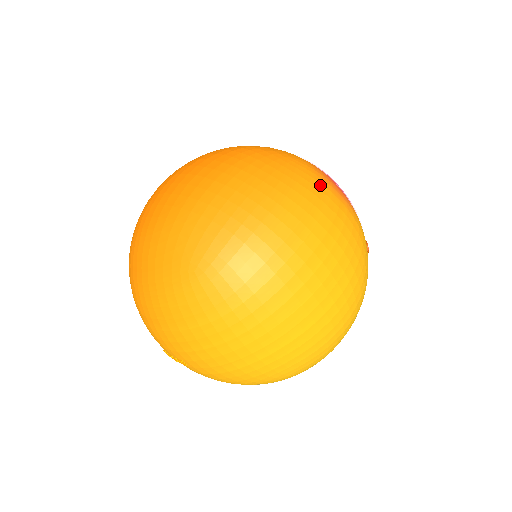
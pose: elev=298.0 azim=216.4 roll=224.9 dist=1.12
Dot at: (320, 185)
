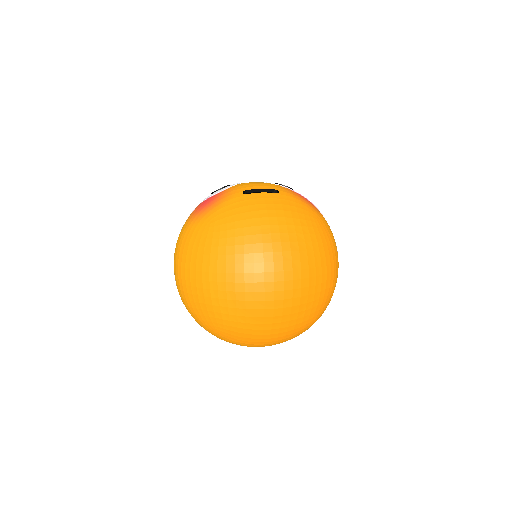
Dot at: (327, 224)
